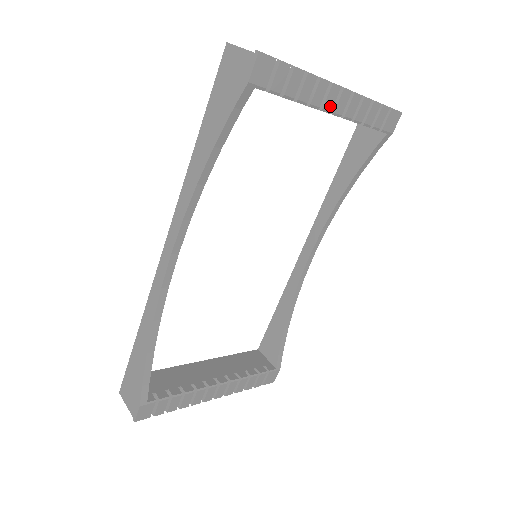
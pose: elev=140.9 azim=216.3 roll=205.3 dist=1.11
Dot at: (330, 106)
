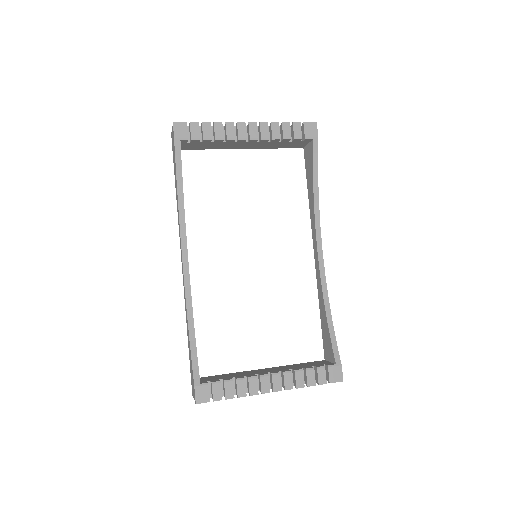
Dot at: (244, 135)
